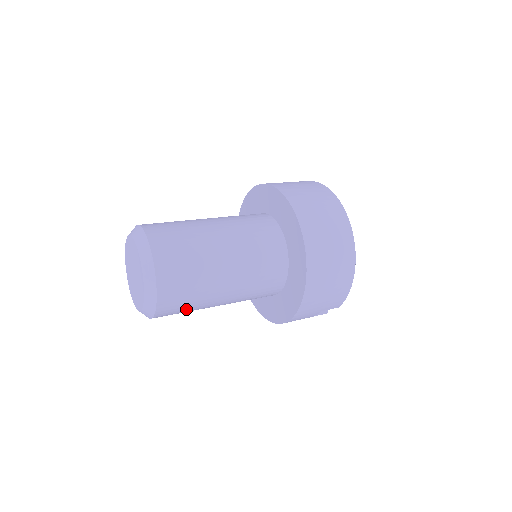
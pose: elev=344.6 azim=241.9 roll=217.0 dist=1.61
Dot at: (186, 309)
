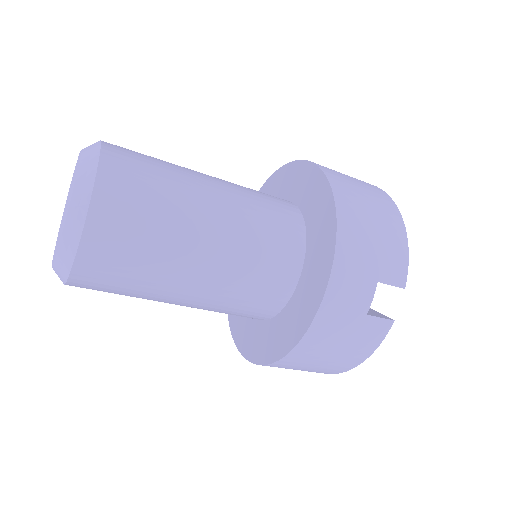
Dot at: (145, 230)
